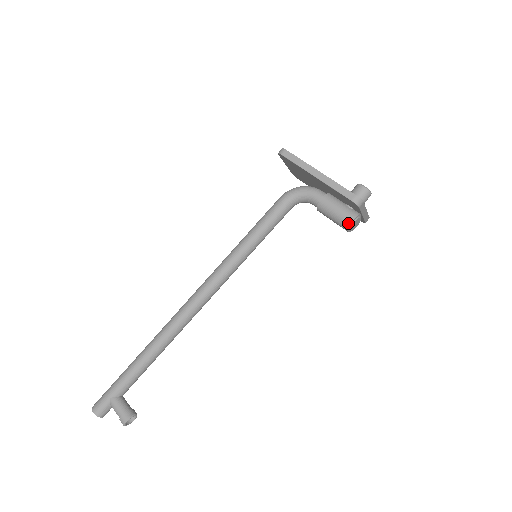
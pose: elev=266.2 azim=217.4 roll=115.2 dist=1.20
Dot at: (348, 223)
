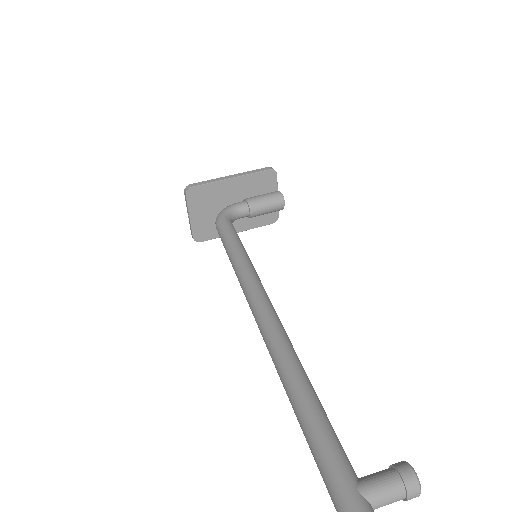
Dot at: (280, 195)
